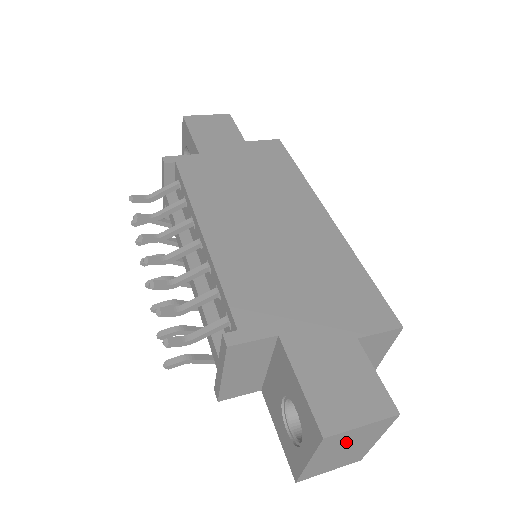
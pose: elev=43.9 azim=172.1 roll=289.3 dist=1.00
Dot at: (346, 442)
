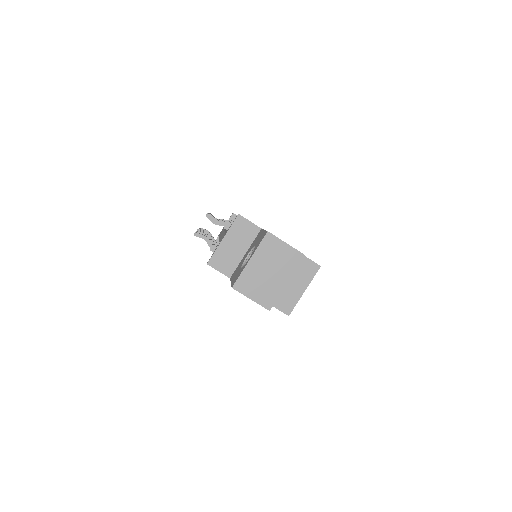
Dot at: (274, 257)
